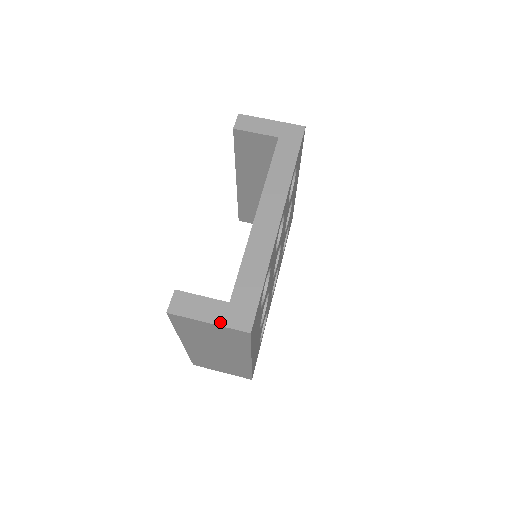
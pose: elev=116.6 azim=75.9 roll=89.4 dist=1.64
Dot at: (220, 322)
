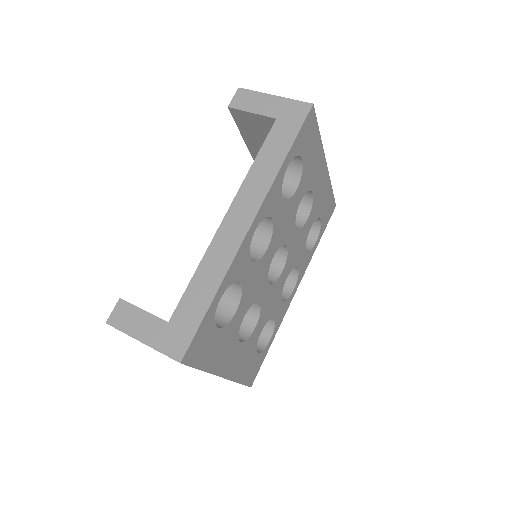
Dot at: (153, 344)
